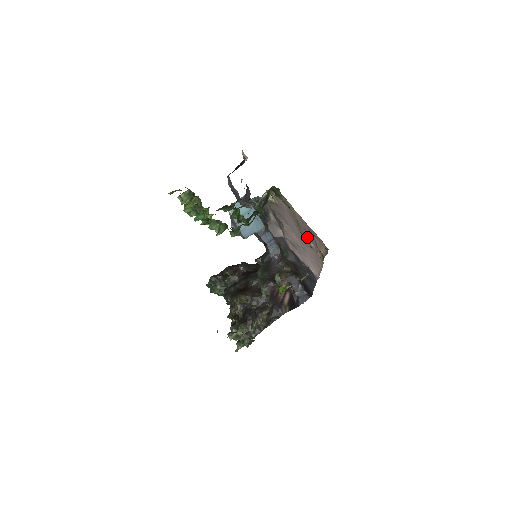
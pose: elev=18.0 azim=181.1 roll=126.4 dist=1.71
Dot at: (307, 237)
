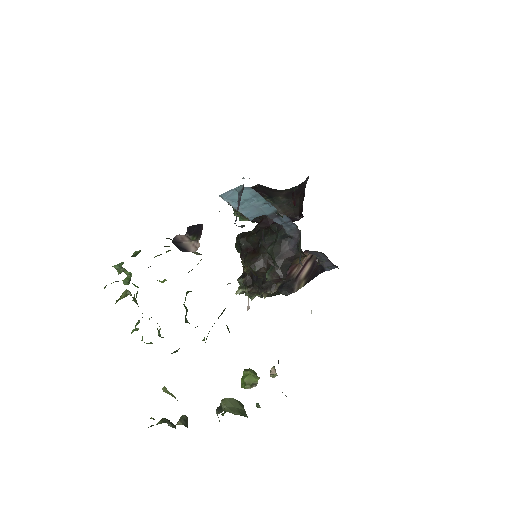
Dot at: occluded
